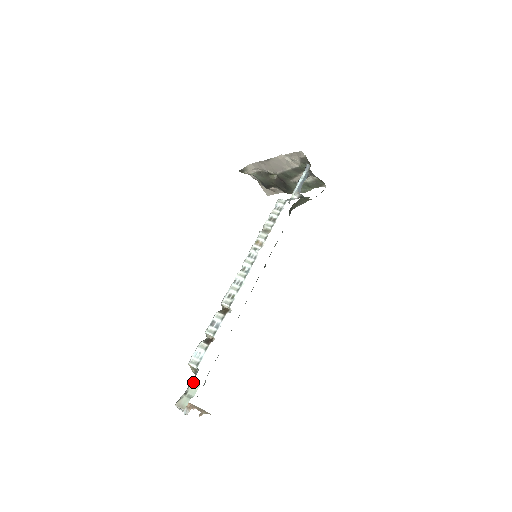
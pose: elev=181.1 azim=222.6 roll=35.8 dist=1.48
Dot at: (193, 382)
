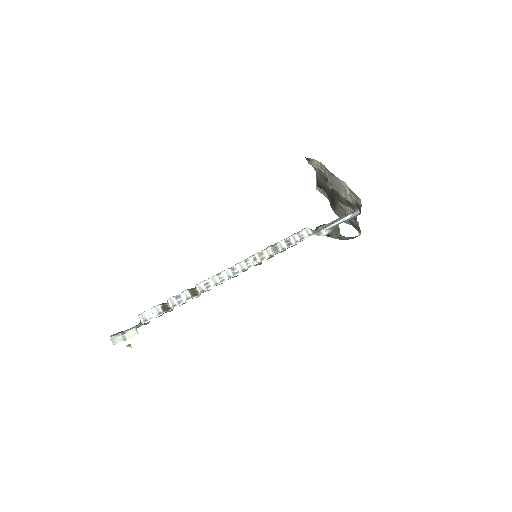
Dot at: (134, 329)
